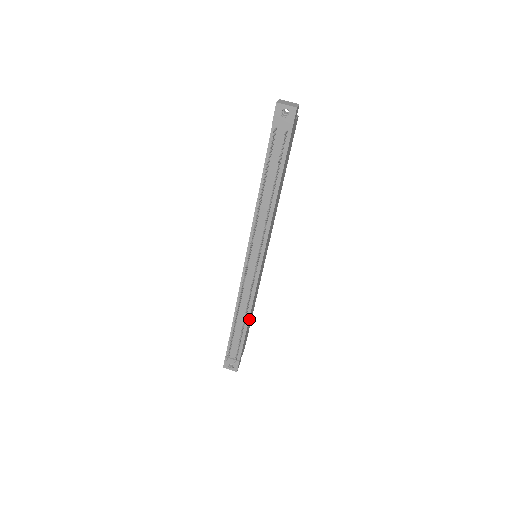
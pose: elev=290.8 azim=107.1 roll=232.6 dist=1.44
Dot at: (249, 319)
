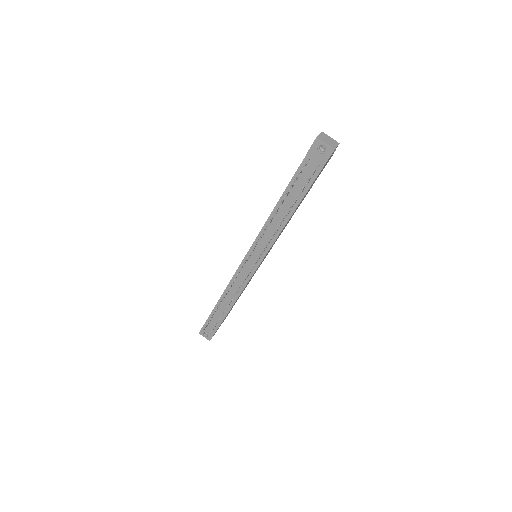
Dot at: (233, 304)
